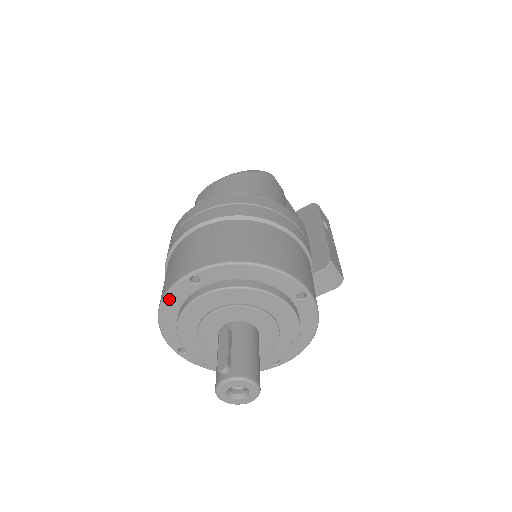
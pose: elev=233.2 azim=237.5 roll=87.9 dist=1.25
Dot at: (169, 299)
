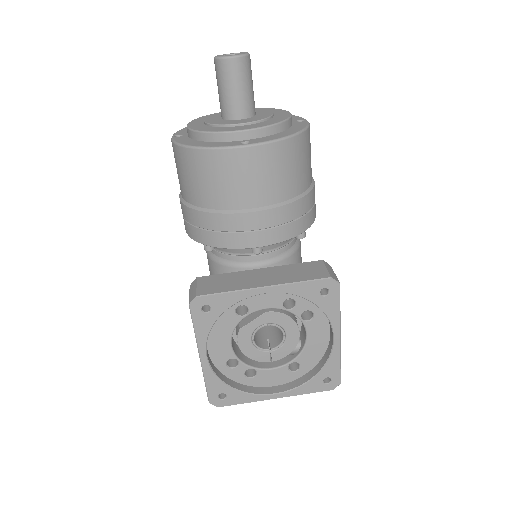
Dot at: occluded
